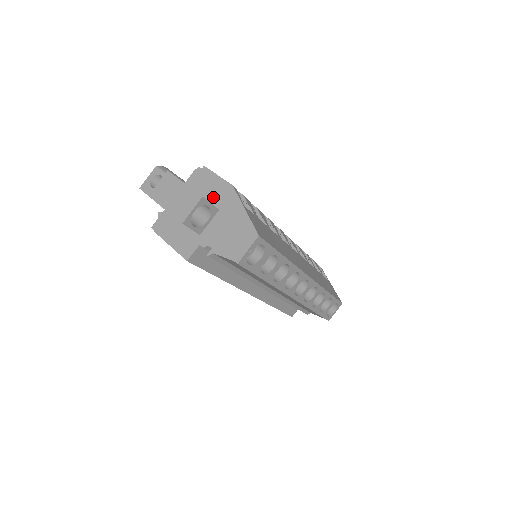
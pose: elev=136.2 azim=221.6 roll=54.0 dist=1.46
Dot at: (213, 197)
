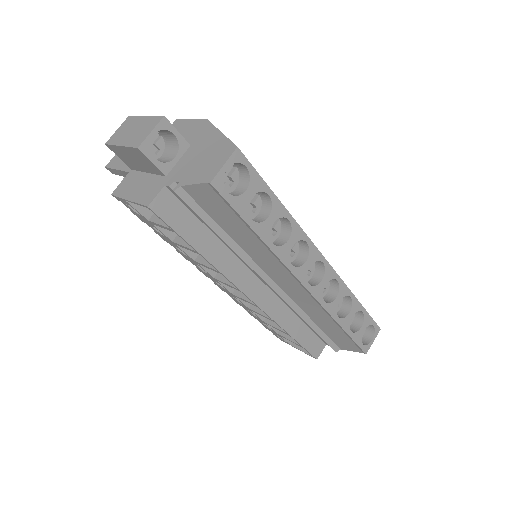
Dot at: occluded
